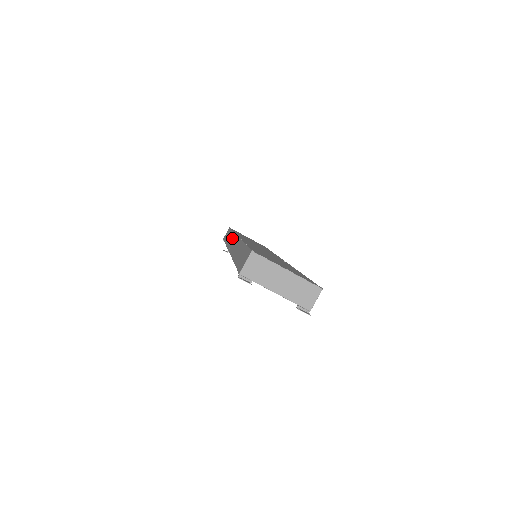
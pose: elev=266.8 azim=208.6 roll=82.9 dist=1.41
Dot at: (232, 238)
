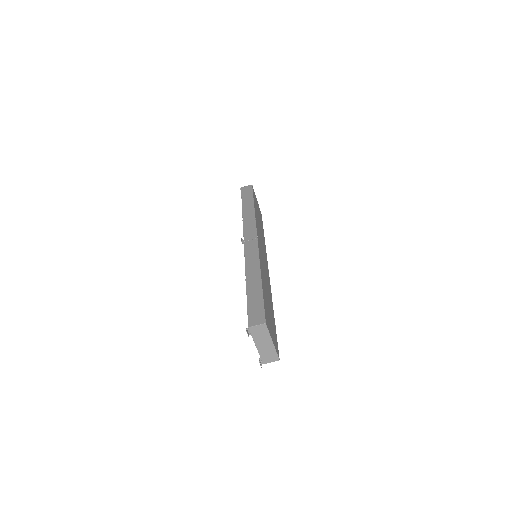
Dot at: (252, 228)
